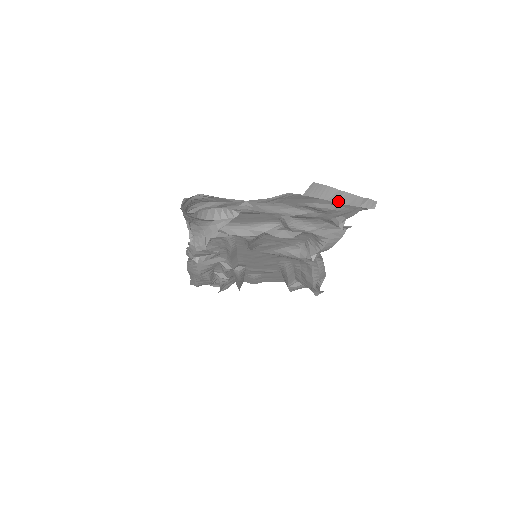
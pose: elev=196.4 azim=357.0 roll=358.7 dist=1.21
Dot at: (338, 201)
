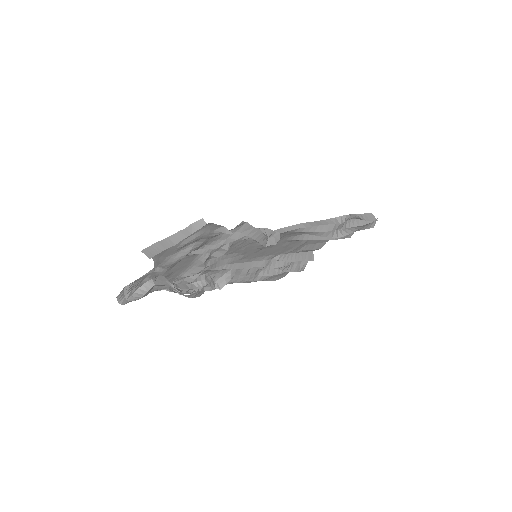
Dot at: (172, 244)
